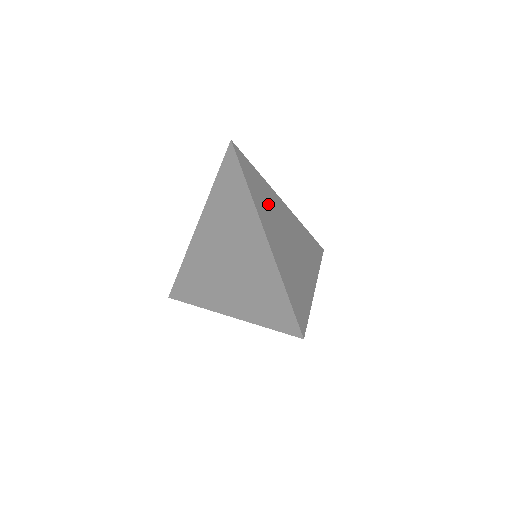
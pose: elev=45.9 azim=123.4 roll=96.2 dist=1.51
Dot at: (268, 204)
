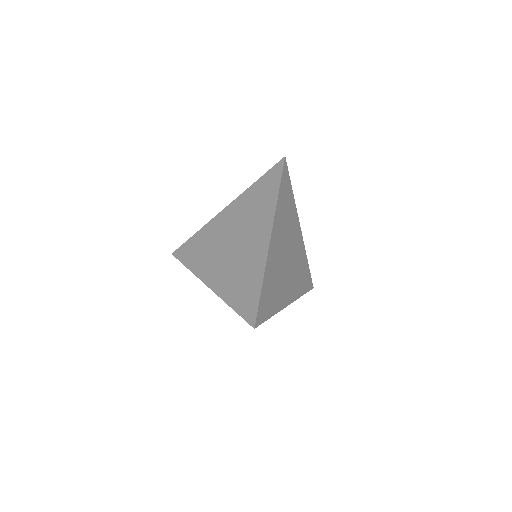
Dot at: (276, 281)
